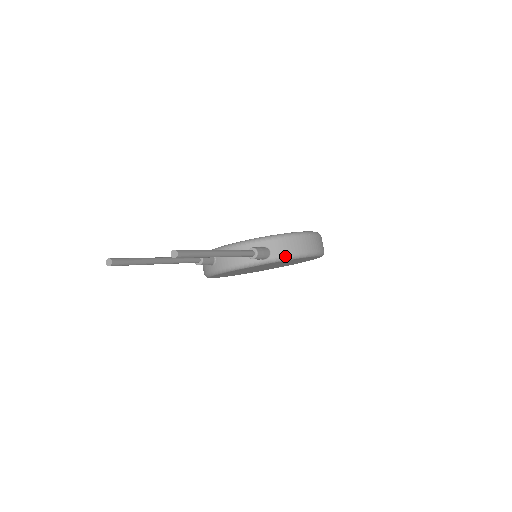
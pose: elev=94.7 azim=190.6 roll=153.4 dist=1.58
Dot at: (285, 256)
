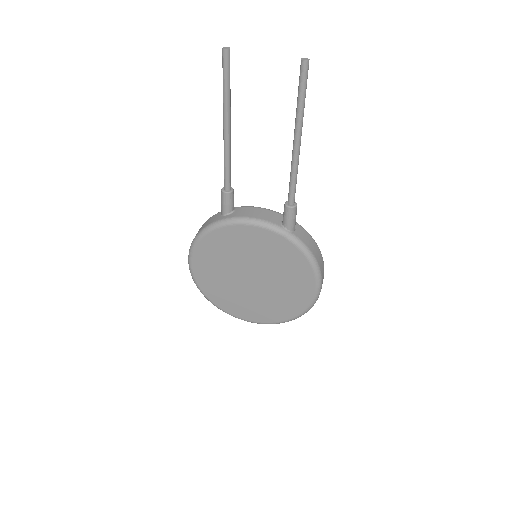
Dot at: (304, 245)
